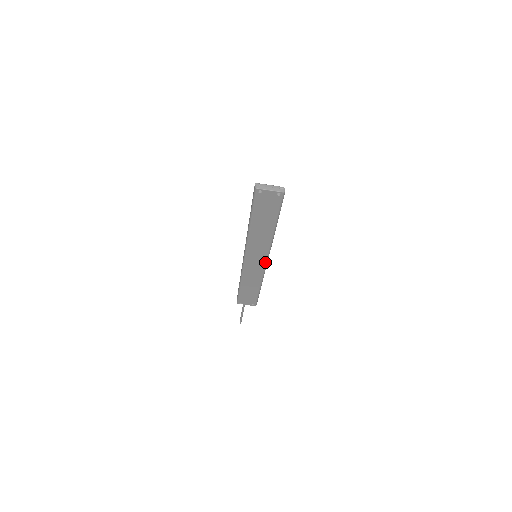
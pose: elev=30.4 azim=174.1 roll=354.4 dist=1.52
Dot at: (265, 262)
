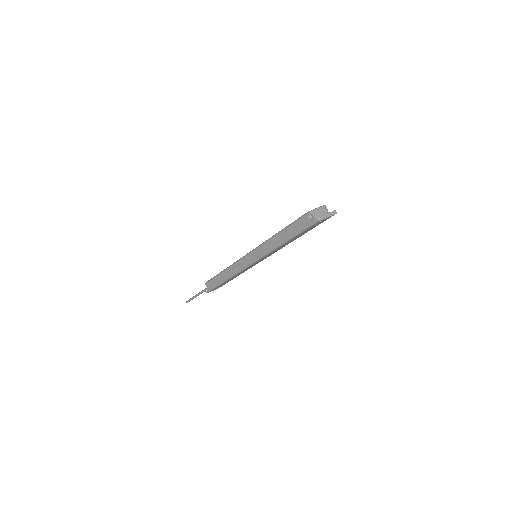
Dot at: occluded
